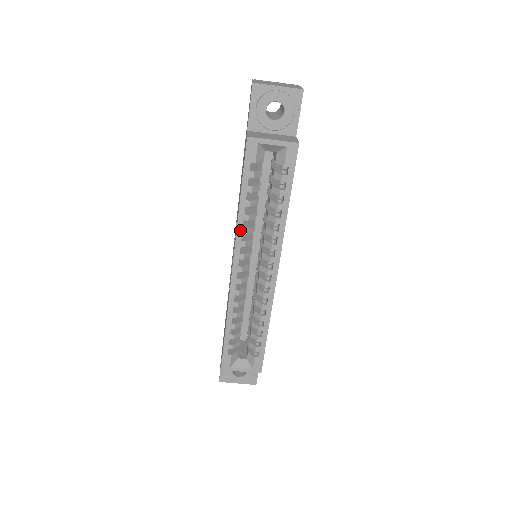
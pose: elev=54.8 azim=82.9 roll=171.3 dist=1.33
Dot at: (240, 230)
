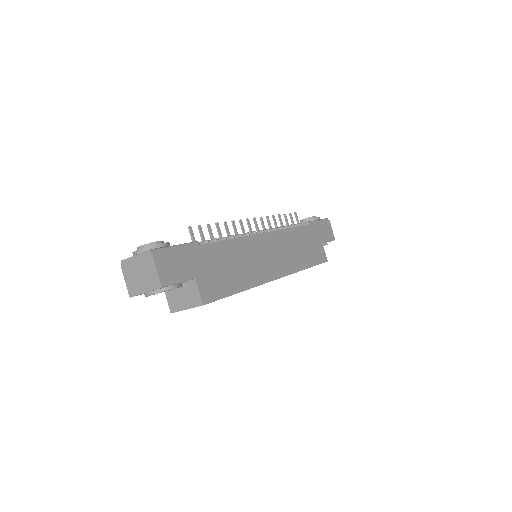
Dot at: occluded
